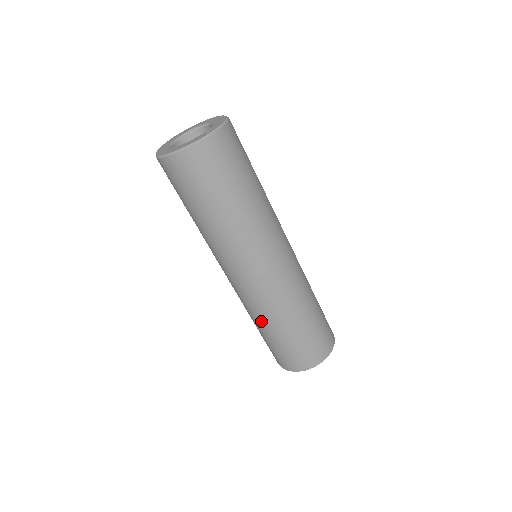
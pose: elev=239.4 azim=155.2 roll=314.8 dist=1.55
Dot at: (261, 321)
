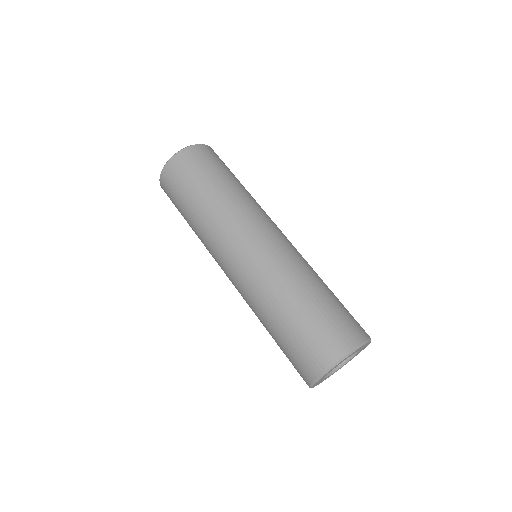
Dot at: (260, 316)
